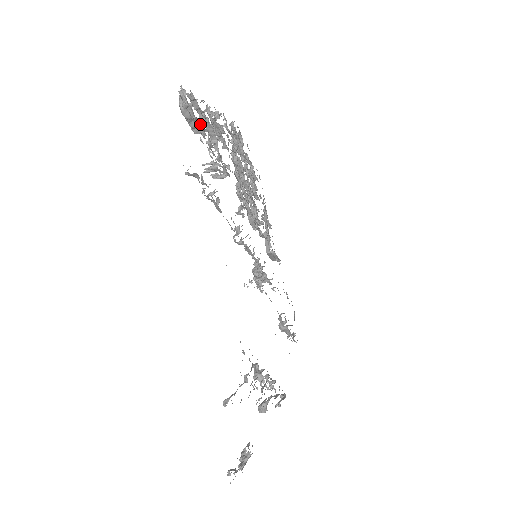
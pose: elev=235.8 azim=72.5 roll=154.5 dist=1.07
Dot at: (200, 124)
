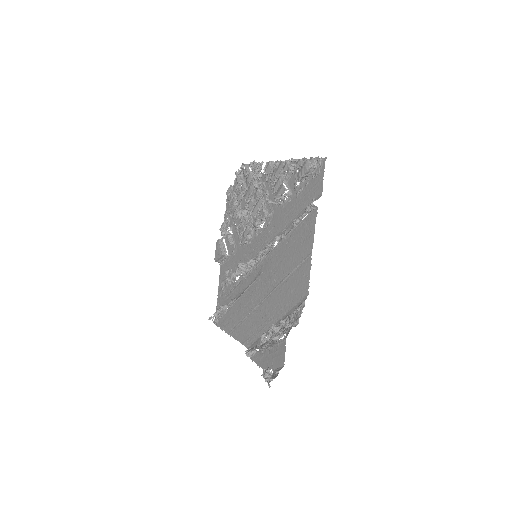
Dot at: (308, 177)
